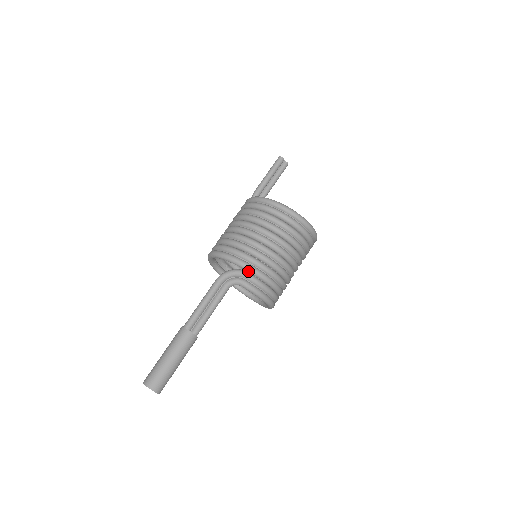
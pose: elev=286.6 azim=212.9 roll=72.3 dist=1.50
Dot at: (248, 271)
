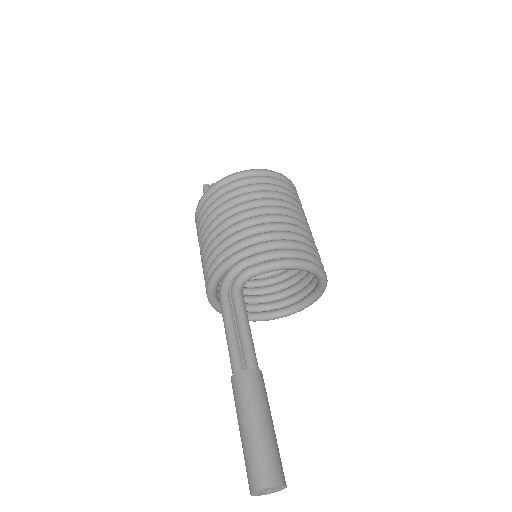
Dot at: (244, 258)
